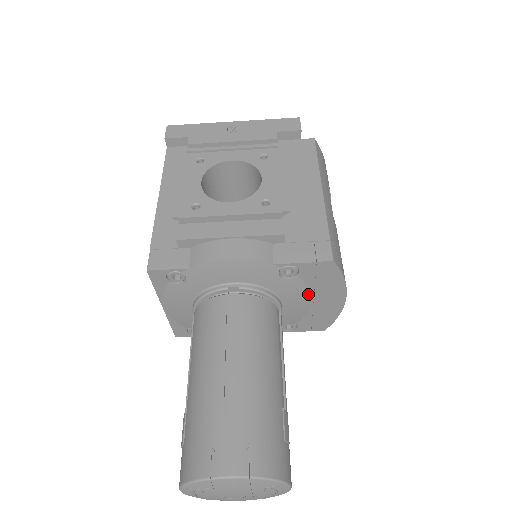
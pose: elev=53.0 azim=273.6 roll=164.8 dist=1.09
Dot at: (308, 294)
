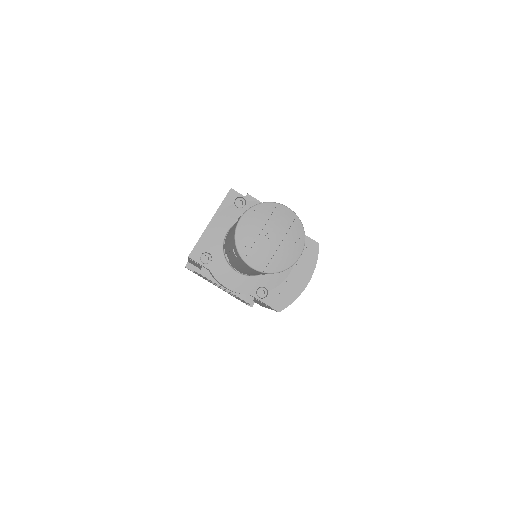
Dot at: occluded
